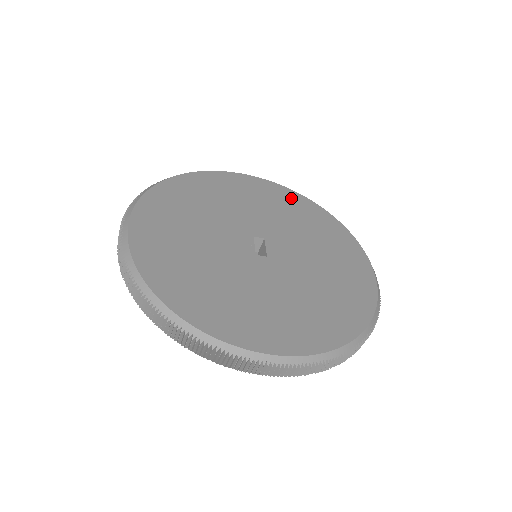
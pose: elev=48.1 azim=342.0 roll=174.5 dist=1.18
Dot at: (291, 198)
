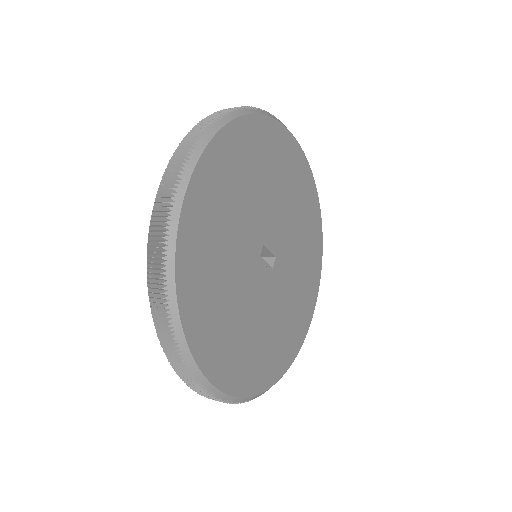
Dot at: (231, 149)
